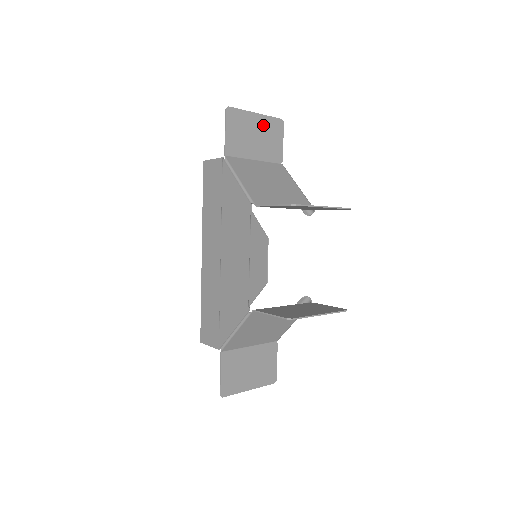
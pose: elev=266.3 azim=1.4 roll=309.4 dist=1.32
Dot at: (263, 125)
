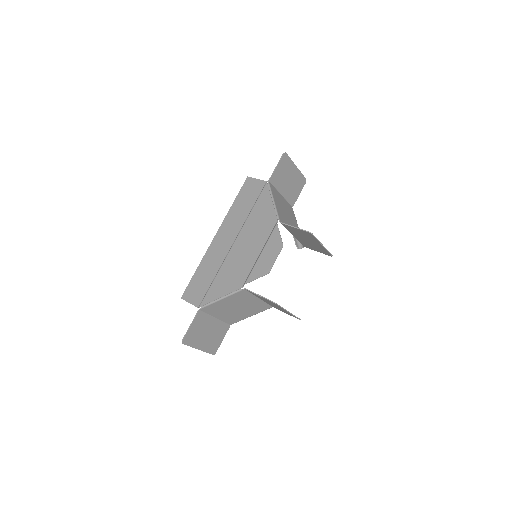
Dot at: (296, 176)
